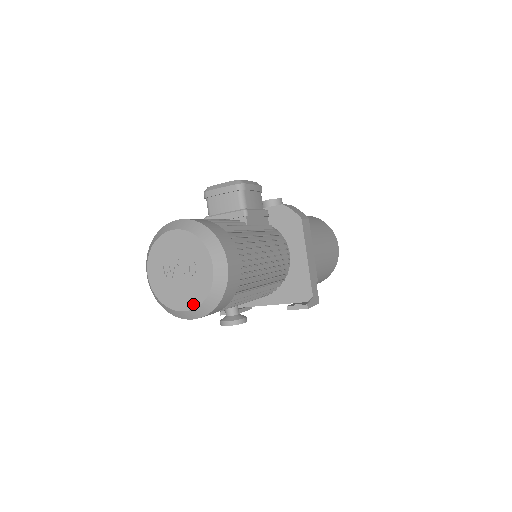
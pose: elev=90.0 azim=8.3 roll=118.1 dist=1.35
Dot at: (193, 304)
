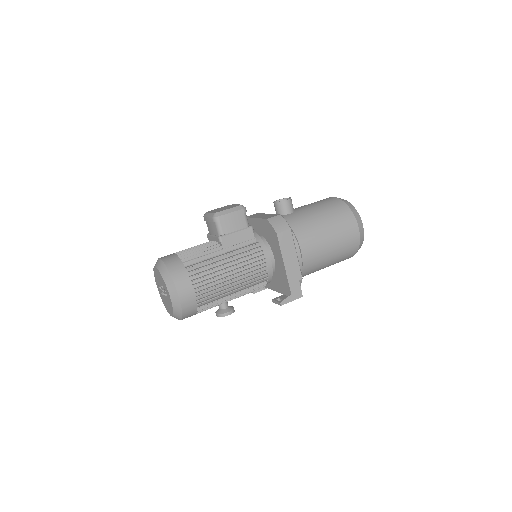
Dot at: (171, 314)
